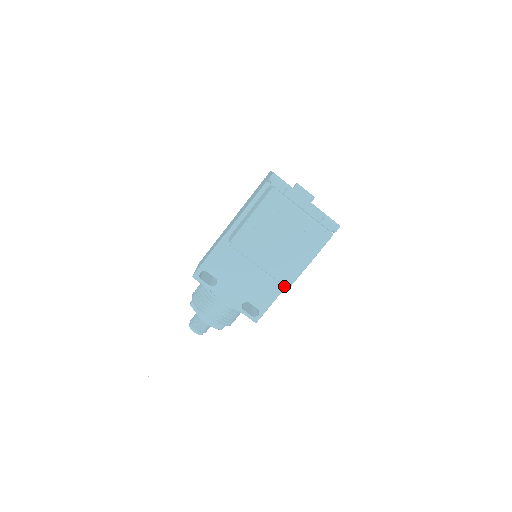
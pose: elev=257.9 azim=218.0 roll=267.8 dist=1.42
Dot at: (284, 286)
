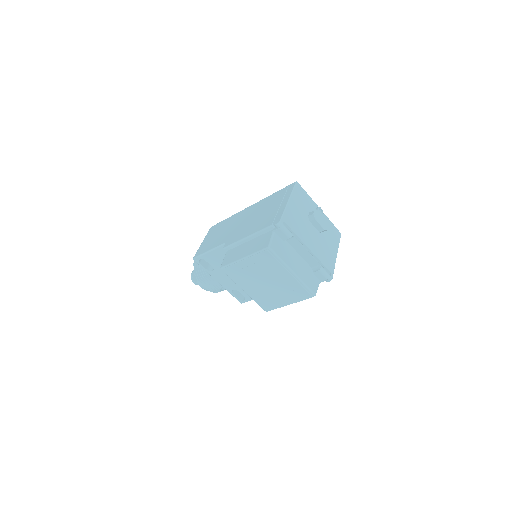
Dot at: occluded
